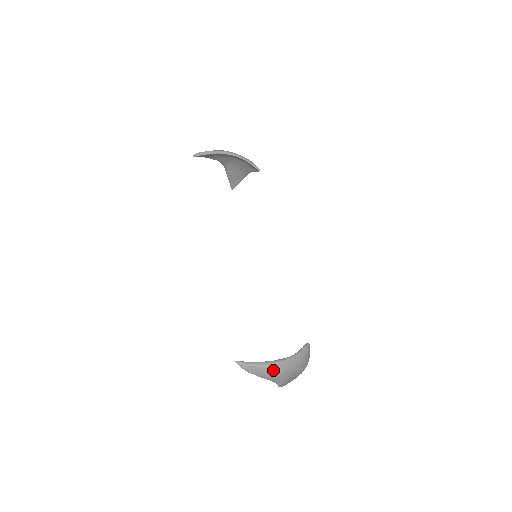
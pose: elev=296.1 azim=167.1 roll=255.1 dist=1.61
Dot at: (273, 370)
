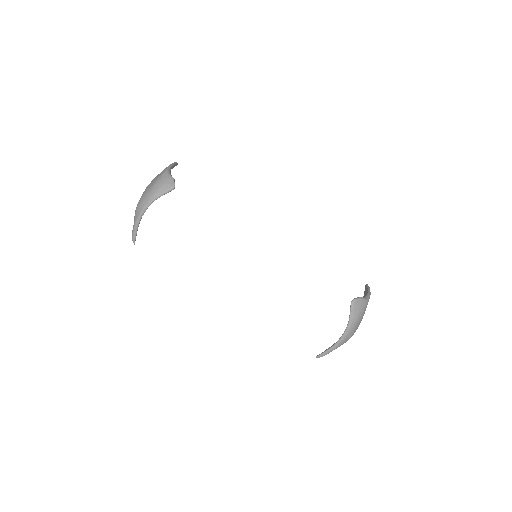
Dot at: occluded
